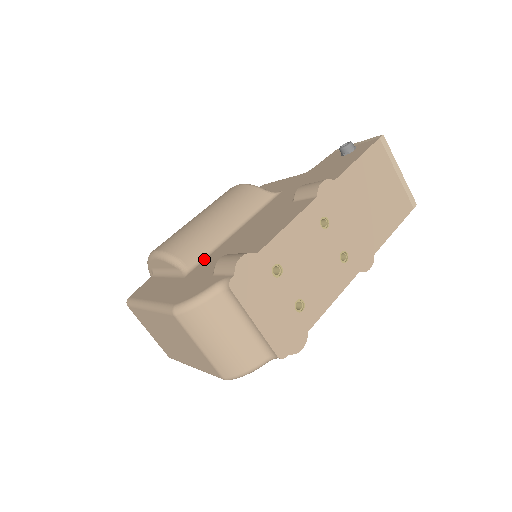
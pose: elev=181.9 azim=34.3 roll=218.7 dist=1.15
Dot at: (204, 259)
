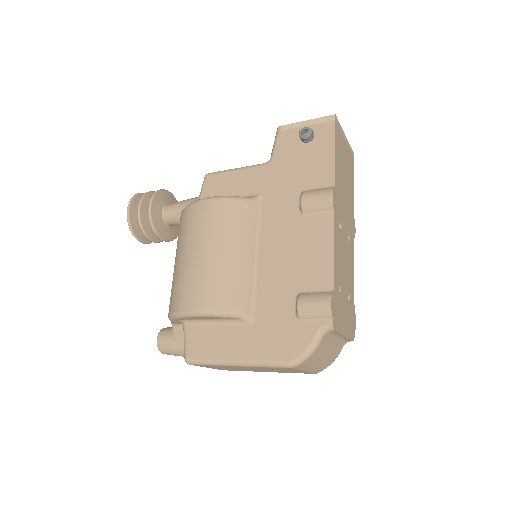
Dot at: (255, 299)
